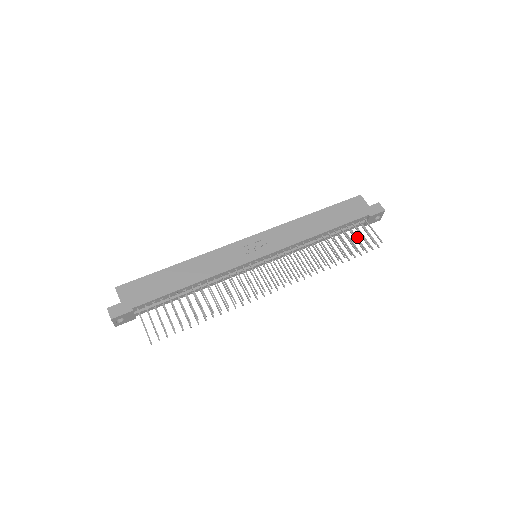
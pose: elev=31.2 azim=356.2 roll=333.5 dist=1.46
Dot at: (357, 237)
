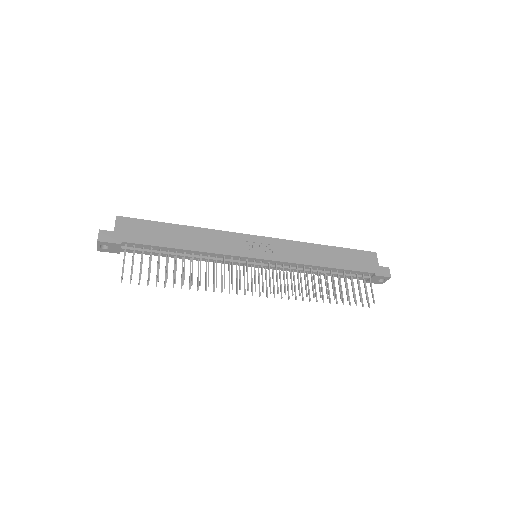
Dot at: (354, 288)
